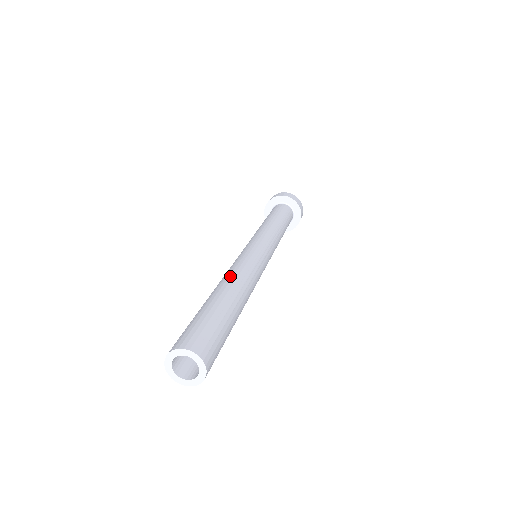
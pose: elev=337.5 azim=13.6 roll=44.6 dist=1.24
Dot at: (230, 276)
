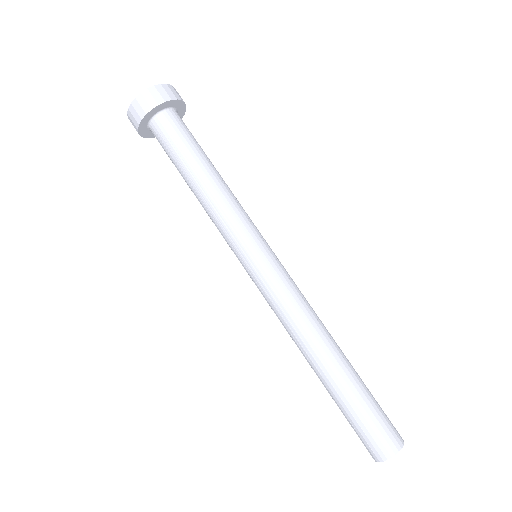
Dot at: (319, 333)
